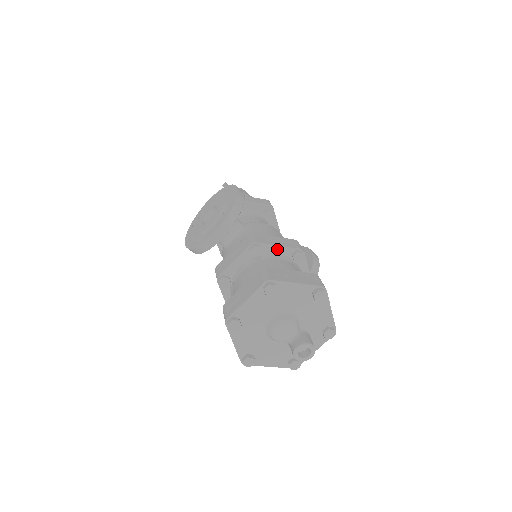
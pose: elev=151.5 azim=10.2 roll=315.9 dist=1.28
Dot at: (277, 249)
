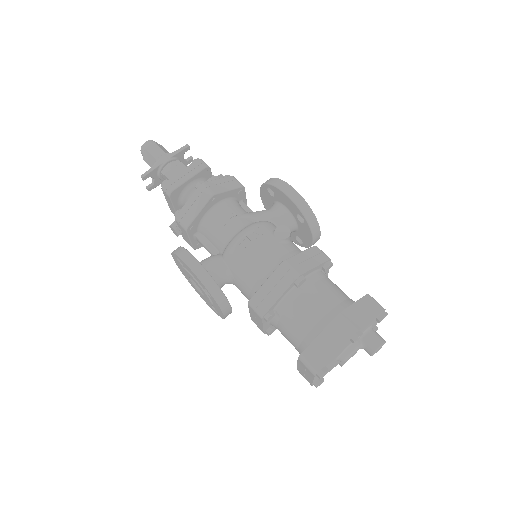
Dot at: (281, 298)
